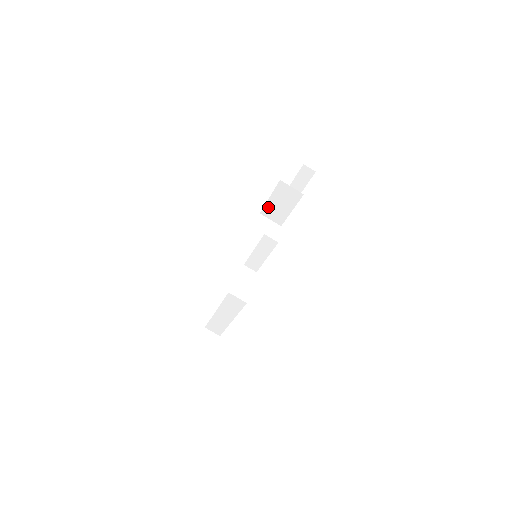
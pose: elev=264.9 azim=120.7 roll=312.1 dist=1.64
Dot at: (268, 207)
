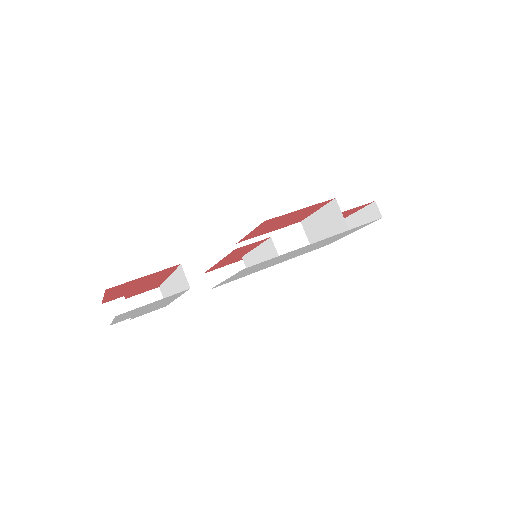
Dot at: (311, 220)
